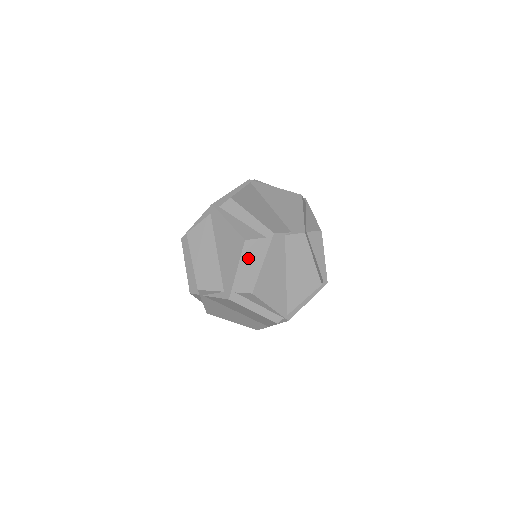
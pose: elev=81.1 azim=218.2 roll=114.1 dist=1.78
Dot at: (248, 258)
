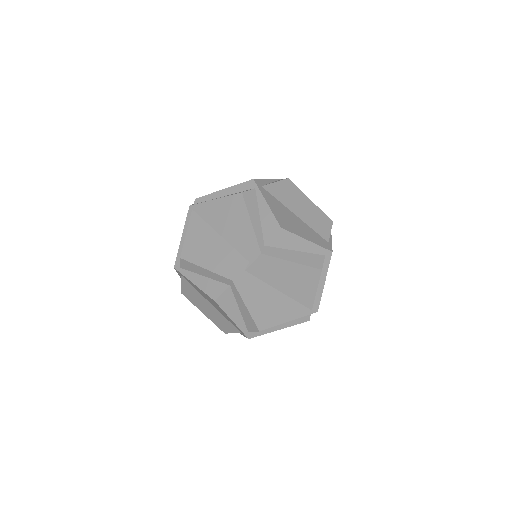
Dot at: (232, 308)
